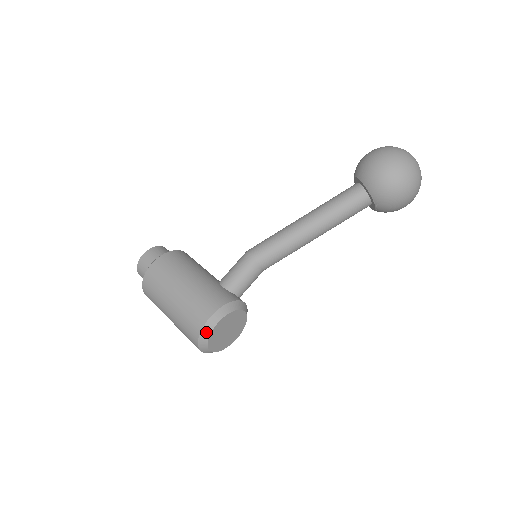
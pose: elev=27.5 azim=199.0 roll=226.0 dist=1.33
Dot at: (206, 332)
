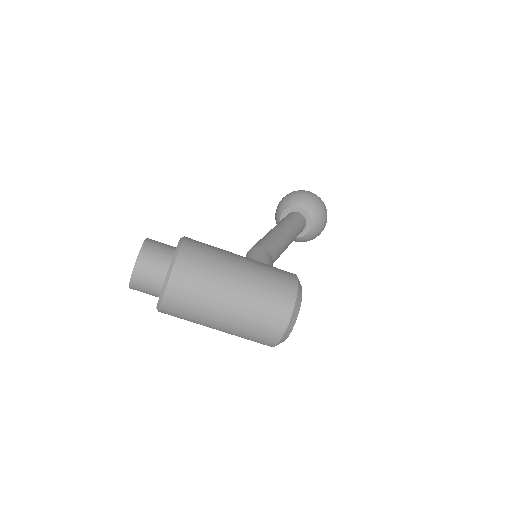
Dot at: (299, 297)
